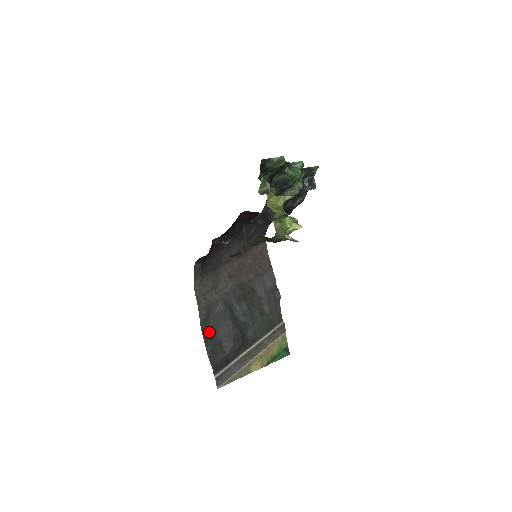
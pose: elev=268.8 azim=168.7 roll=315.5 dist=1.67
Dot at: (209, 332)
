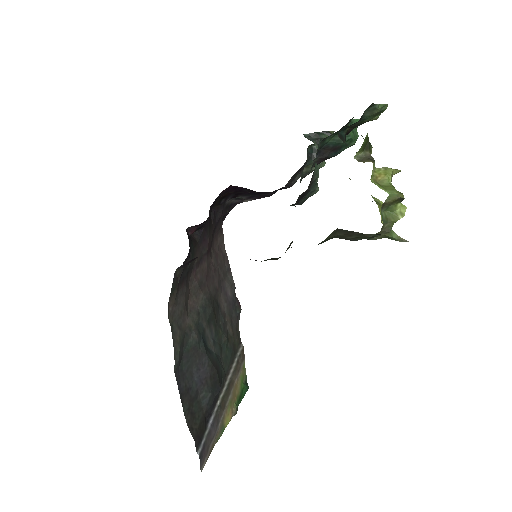
Dot at: (183, 381)
